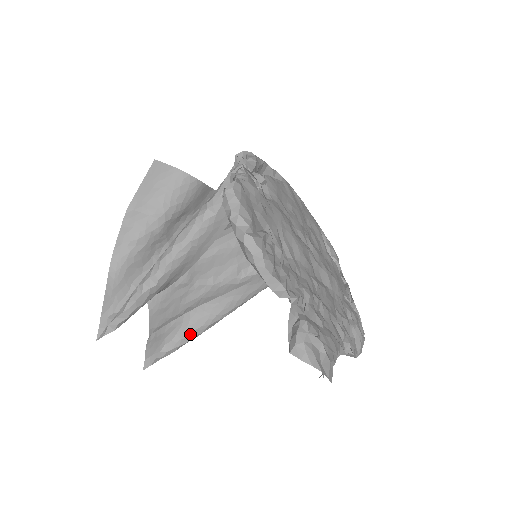
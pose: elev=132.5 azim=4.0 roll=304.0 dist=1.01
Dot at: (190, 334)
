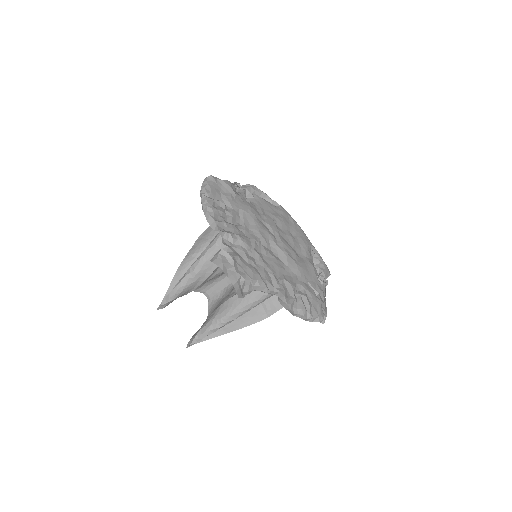
Dot at: (217, 322)
